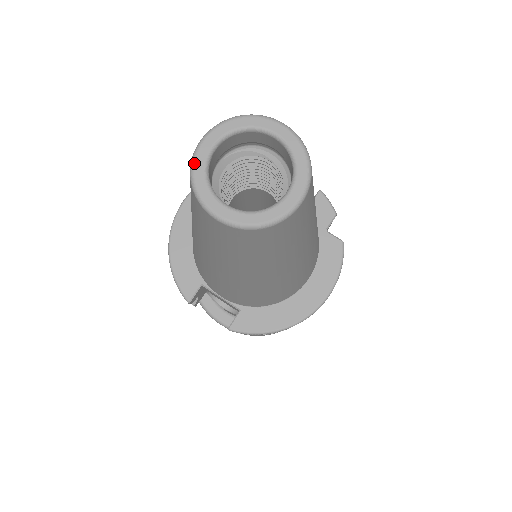
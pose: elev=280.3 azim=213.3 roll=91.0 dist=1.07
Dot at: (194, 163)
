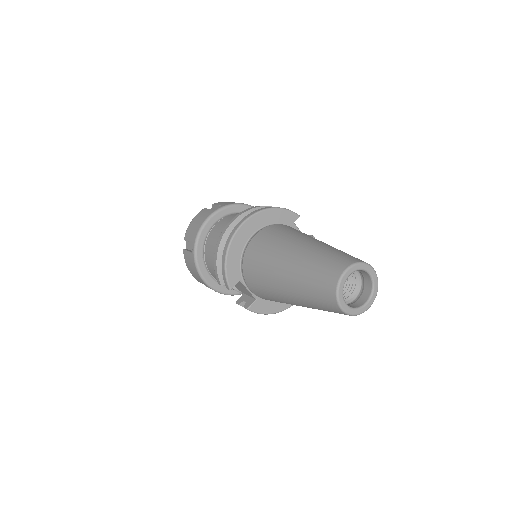
Dot at: (341, 282)
